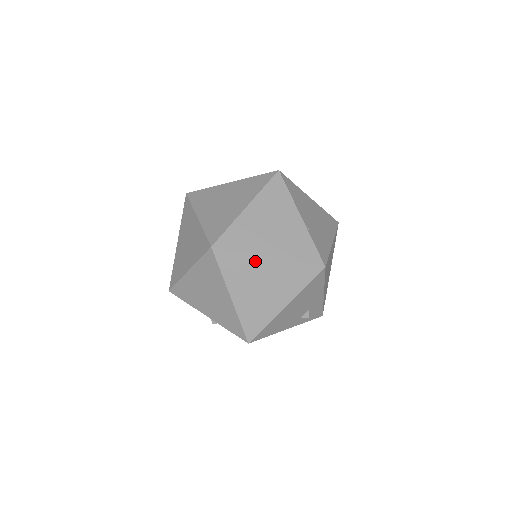
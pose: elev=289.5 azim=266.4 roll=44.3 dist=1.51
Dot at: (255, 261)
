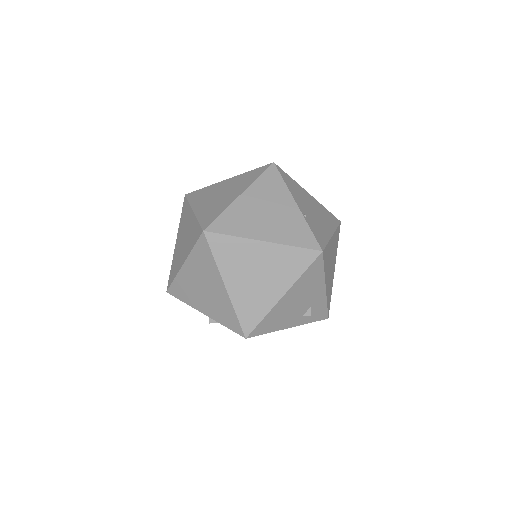
Dot at: (249, 246)
